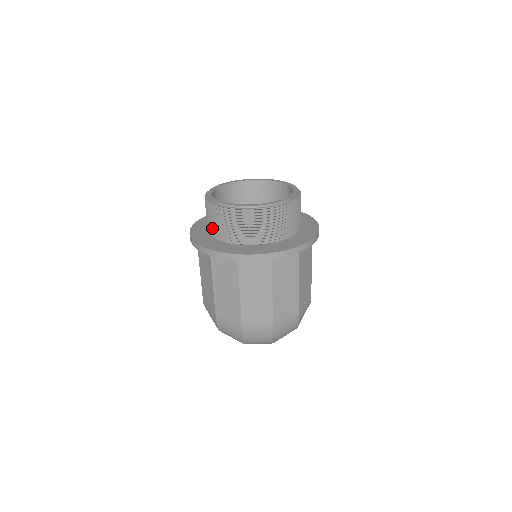
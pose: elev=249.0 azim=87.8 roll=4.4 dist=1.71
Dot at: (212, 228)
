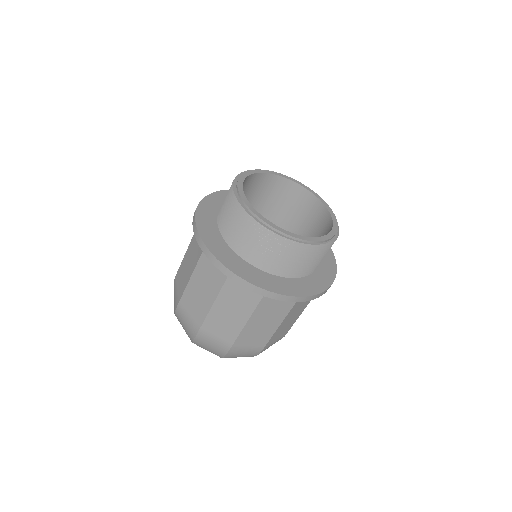
Dot at: (222, 220)
